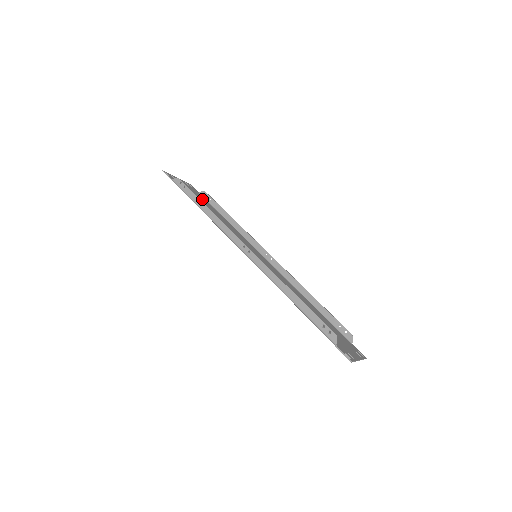
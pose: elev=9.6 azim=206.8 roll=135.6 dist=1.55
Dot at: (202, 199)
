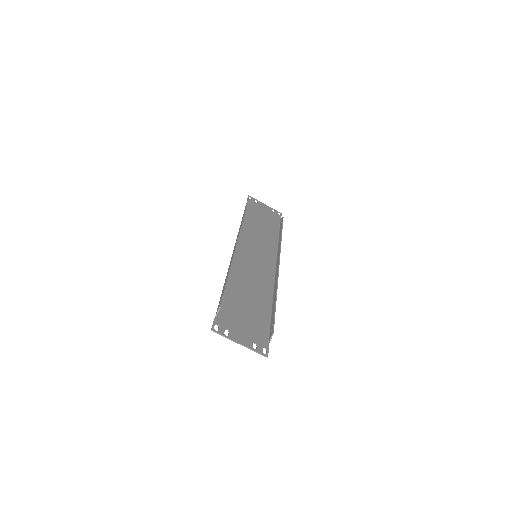
Dot at: (272, 220)
